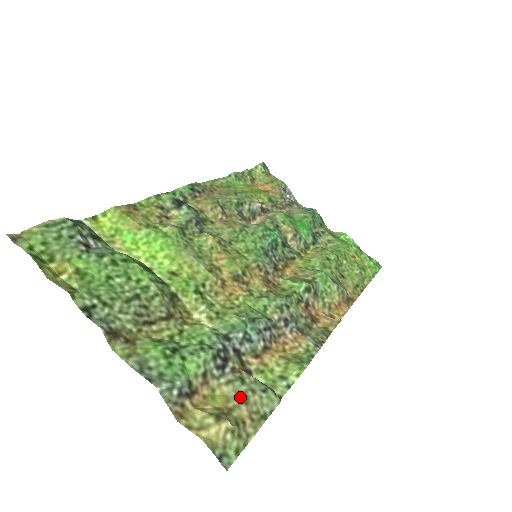
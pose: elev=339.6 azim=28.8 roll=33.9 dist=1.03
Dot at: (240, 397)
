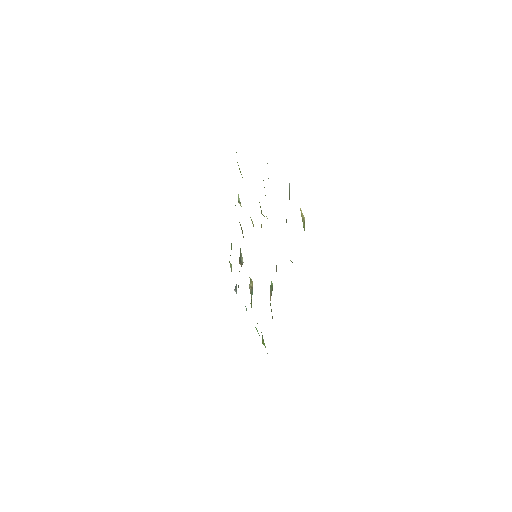
Dot at: occluded
